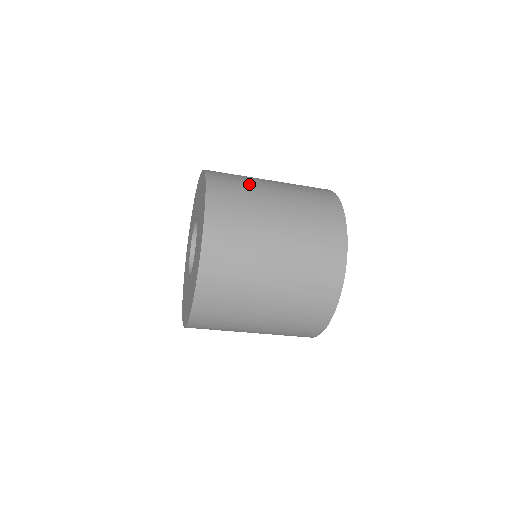
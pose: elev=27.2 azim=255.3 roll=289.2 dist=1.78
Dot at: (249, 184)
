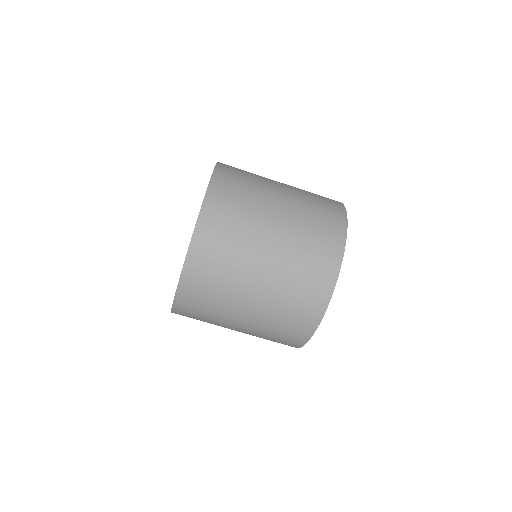
Dot at: occluded
